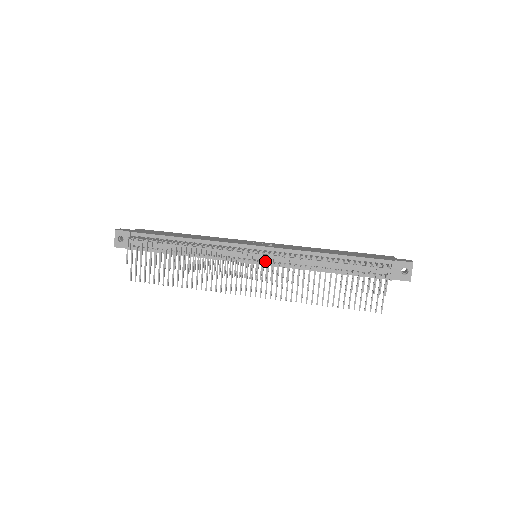
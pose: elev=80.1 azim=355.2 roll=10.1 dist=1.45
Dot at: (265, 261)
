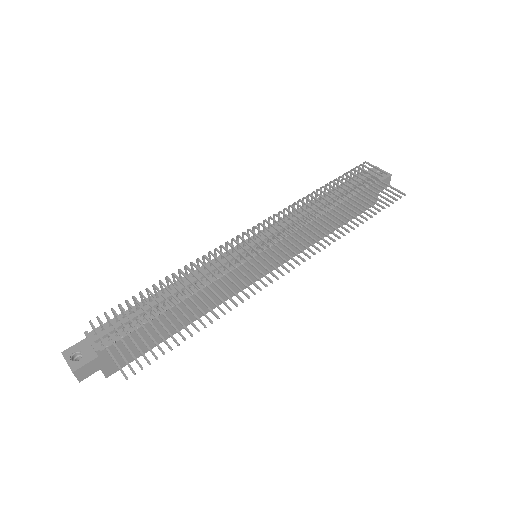
Dot at: occluded
